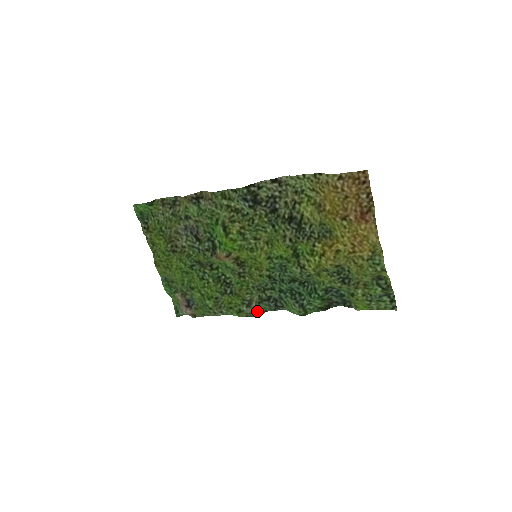
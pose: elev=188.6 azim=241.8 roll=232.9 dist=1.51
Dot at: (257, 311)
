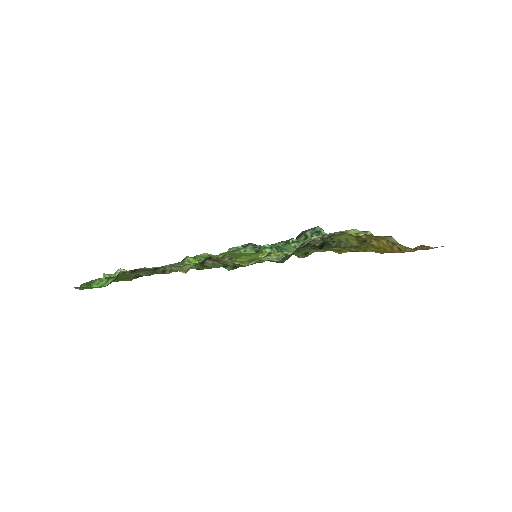
Dot at: occluded
